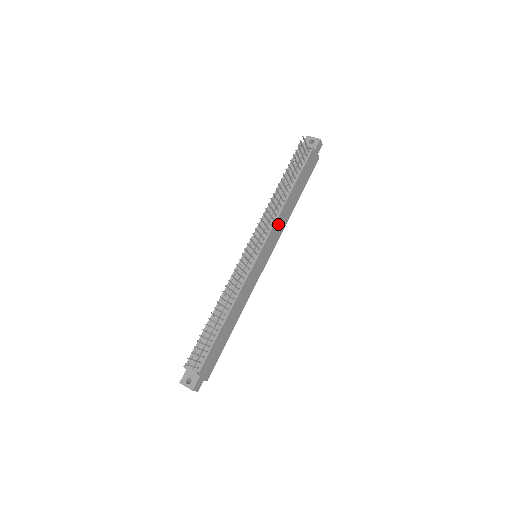
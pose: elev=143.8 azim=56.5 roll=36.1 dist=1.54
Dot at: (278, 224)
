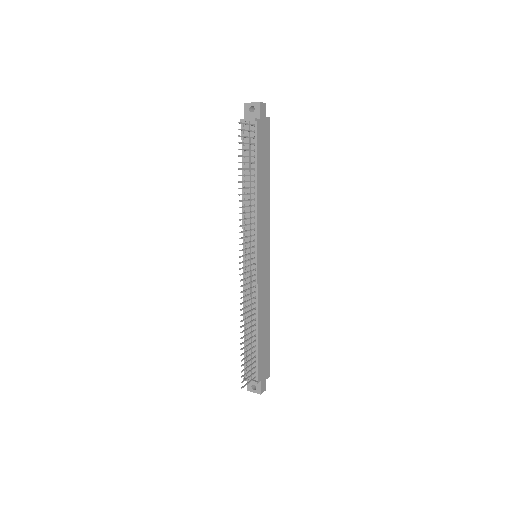
Dot at: (261, 217)
